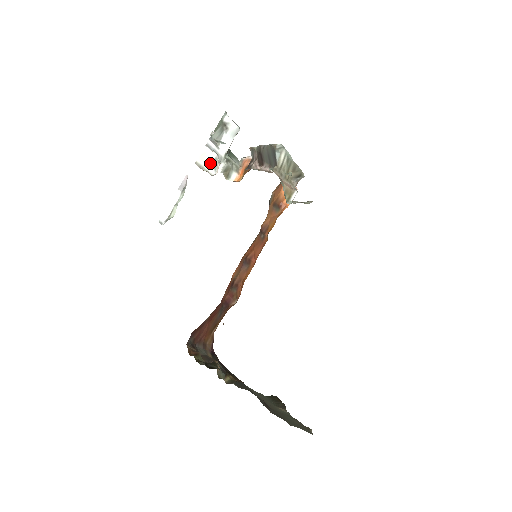
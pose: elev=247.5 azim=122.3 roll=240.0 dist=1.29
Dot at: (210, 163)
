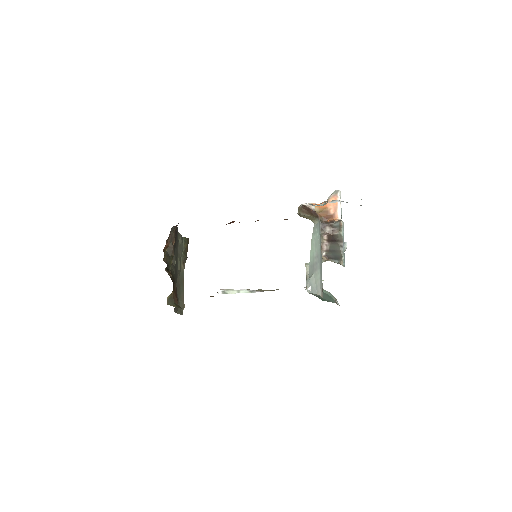
Dot at: occluded
